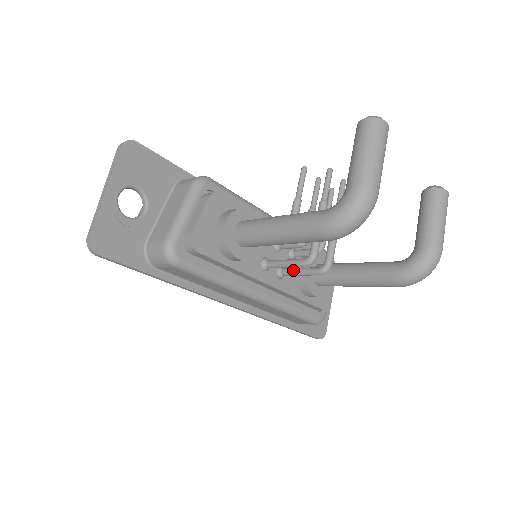
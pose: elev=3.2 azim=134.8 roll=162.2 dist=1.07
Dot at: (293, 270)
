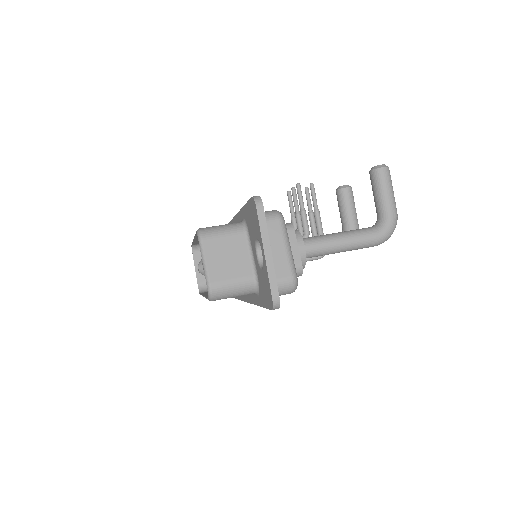
Dot at: occluded
